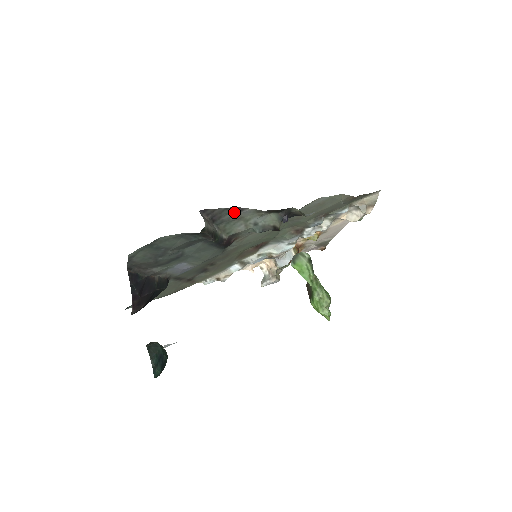
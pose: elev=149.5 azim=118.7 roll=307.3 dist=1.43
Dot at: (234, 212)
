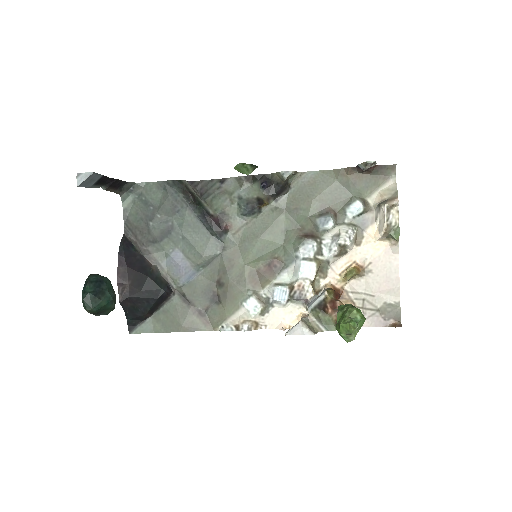
Dot at: (218, 184)
